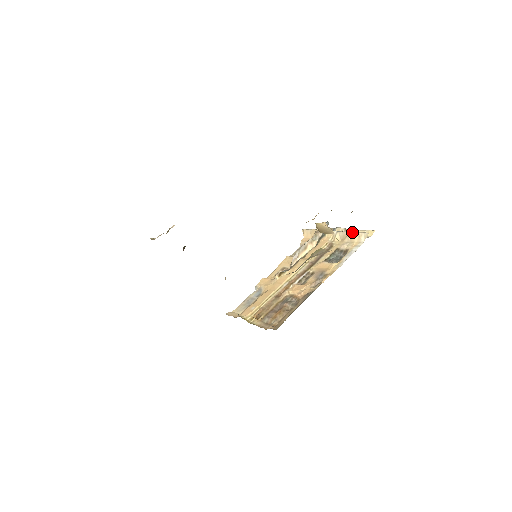
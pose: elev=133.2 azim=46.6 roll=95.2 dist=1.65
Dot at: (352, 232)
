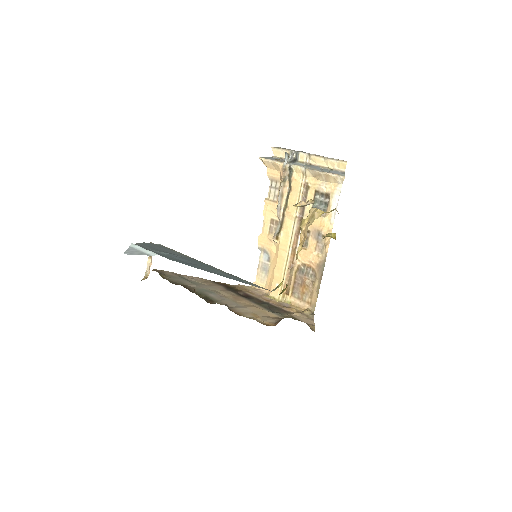
Dot at: (324, 174)
